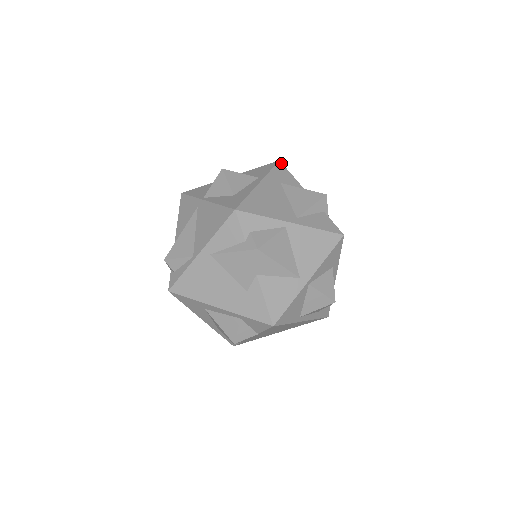
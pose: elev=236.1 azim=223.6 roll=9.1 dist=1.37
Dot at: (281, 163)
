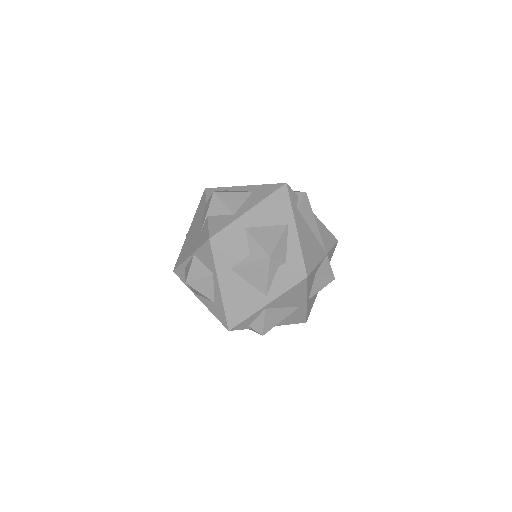
Dot at: (213, 241)
